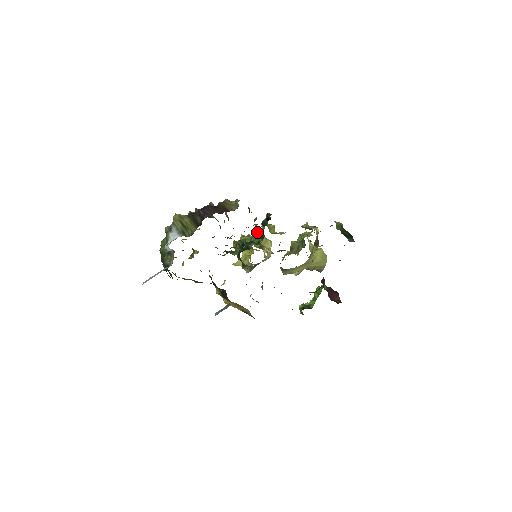
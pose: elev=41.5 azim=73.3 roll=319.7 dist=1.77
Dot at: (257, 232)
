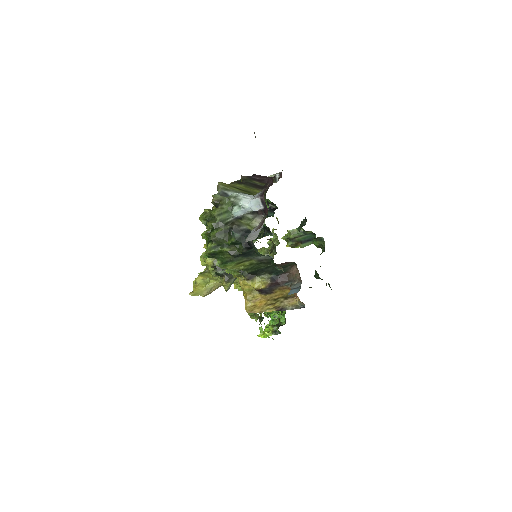
Dot at: occluded
